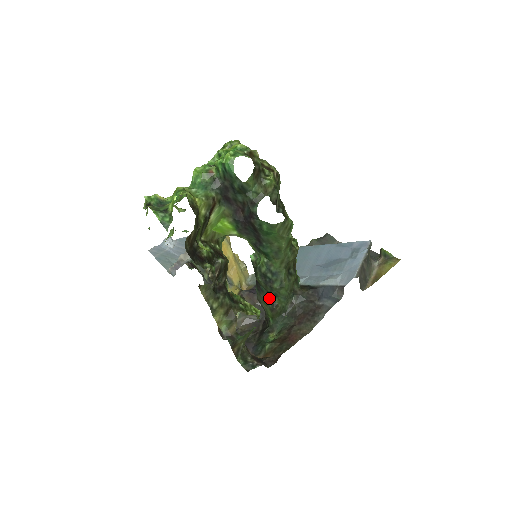
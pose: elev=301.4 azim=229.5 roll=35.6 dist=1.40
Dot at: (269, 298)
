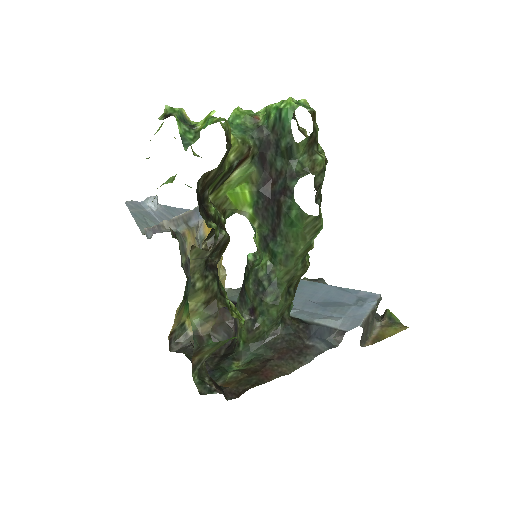
Dot at: (251, 315)
